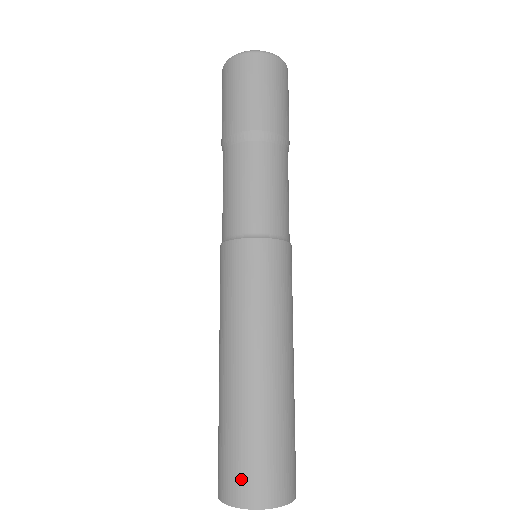
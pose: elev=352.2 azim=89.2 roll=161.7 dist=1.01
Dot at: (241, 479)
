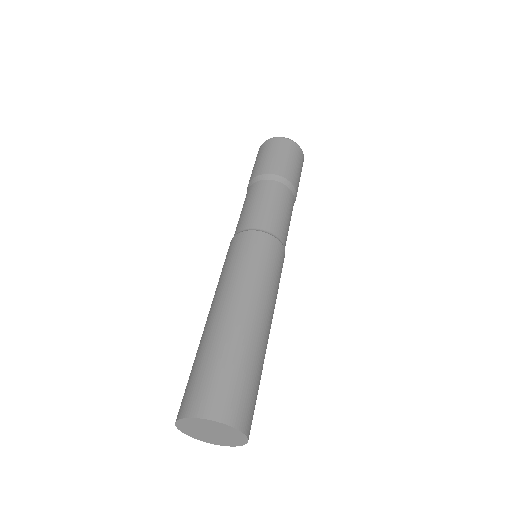
Dot at: (188, 395)
